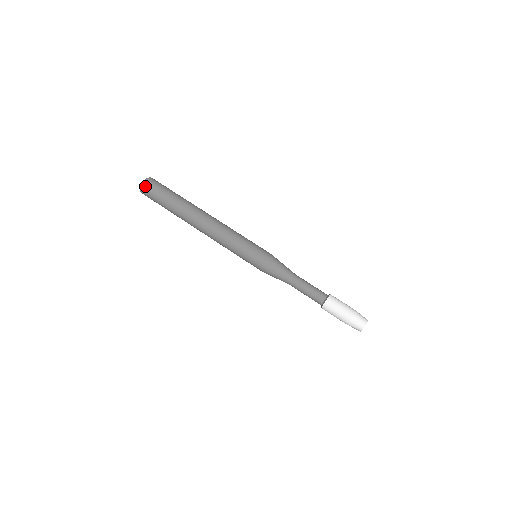
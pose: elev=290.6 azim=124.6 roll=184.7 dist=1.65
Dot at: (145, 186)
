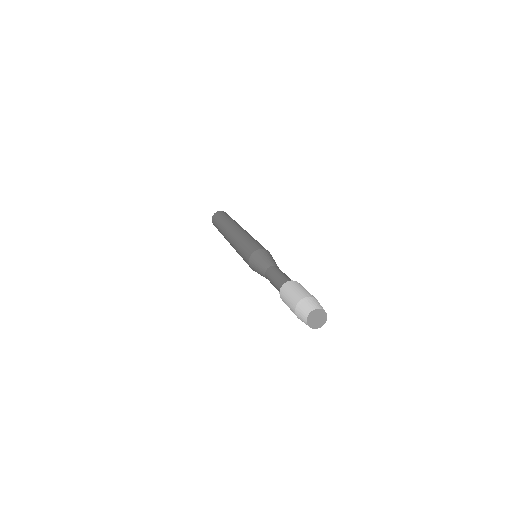
Dot at: (218, 212)
